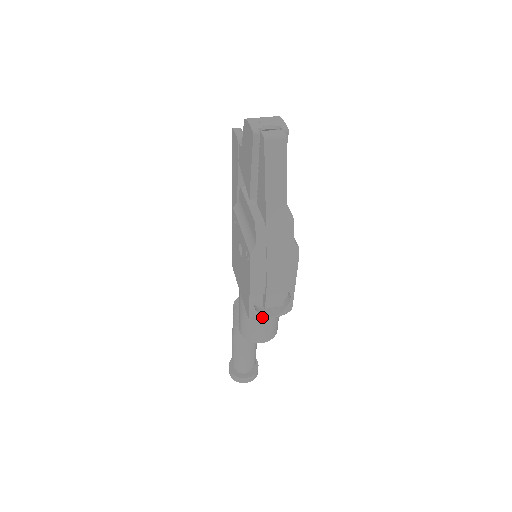
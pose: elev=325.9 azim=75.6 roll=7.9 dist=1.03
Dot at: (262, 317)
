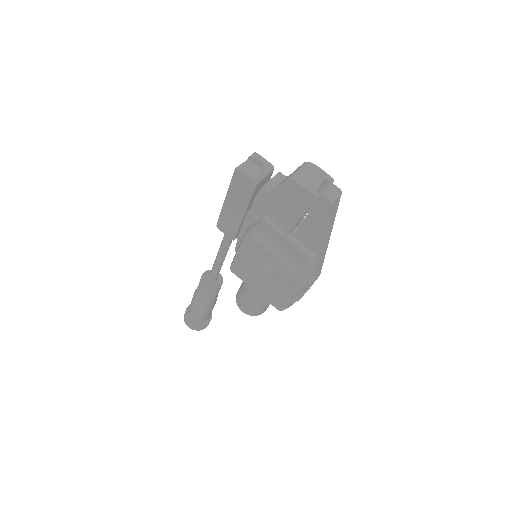
Dot at: (291, 305)
